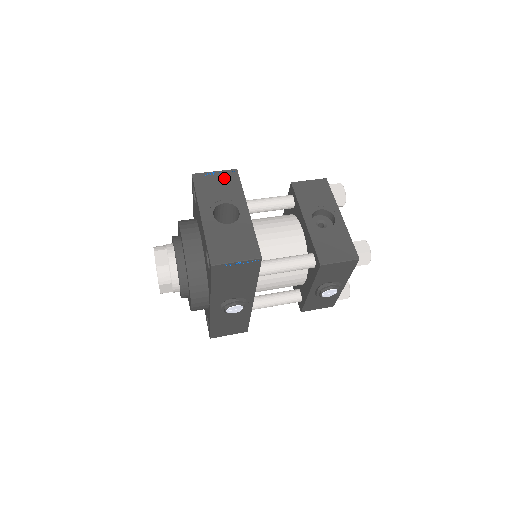
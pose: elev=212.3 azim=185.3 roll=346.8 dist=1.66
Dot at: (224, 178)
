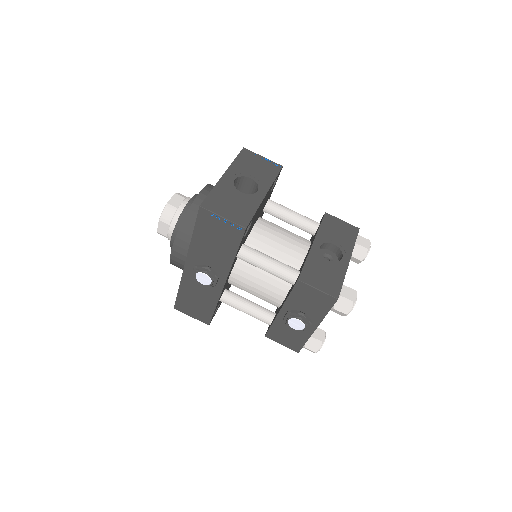
Dot at: (267, 165)
